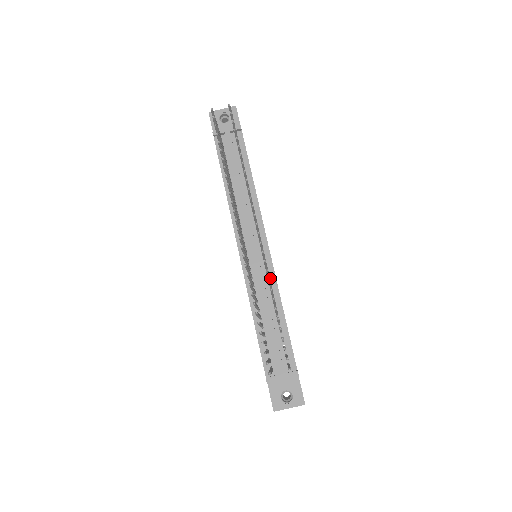
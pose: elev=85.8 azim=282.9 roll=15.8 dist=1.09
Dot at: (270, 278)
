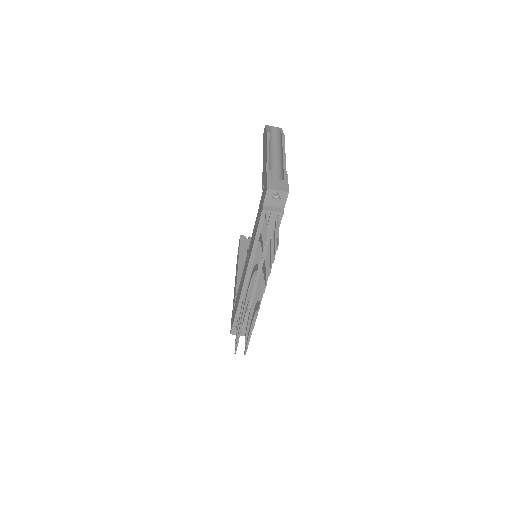
Dot at: occluded
